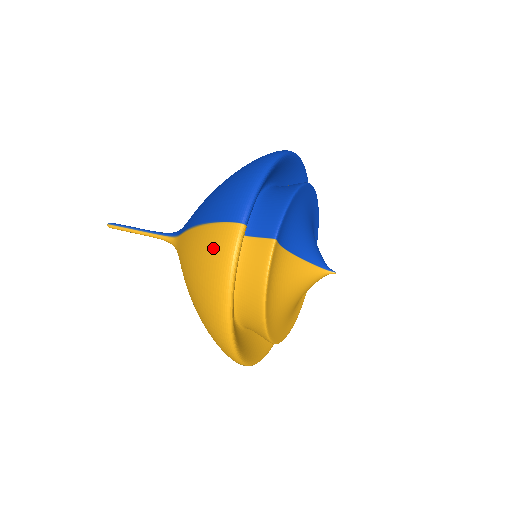
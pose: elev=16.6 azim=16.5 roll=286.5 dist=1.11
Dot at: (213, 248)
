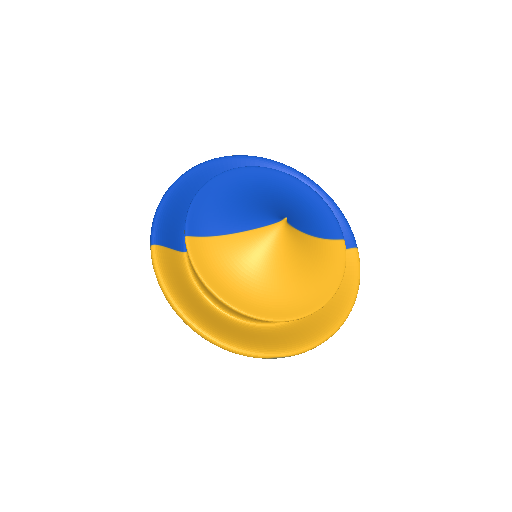
Dot at: occluded
